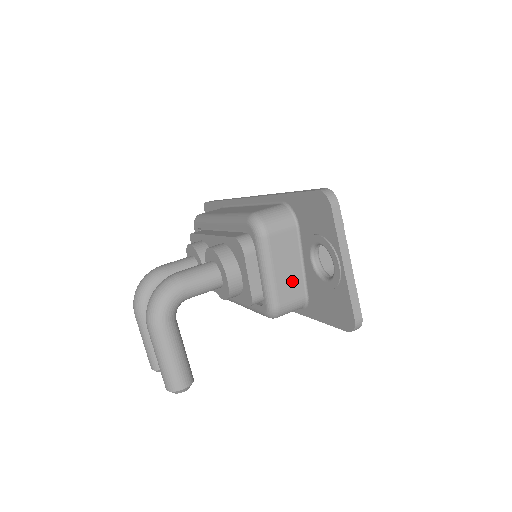
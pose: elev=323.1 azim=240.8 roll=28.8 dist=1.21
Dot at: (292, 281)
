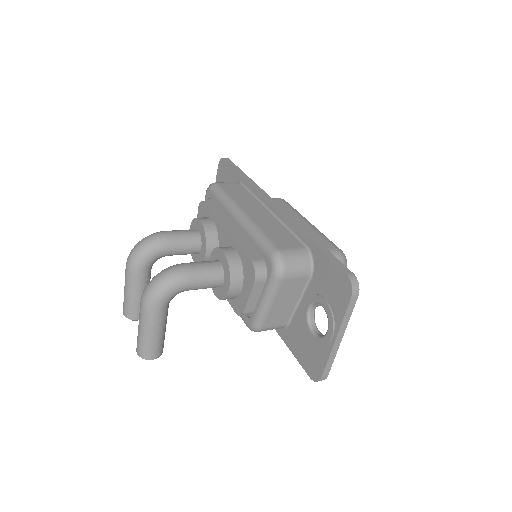
Dot at: (283, 313)
